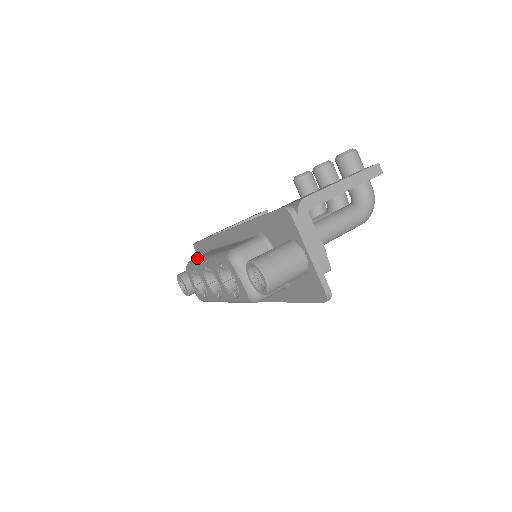
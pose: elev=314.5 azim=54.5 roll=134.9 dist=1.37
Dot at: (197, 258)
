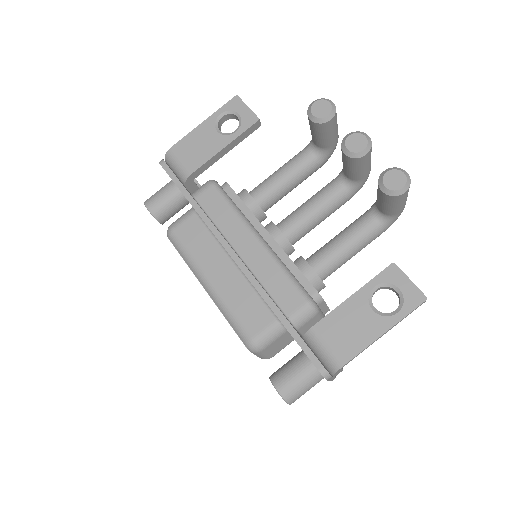
Dot at: (187, 251)
